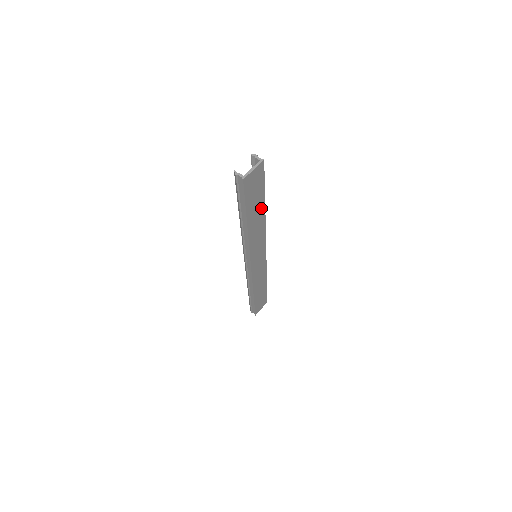
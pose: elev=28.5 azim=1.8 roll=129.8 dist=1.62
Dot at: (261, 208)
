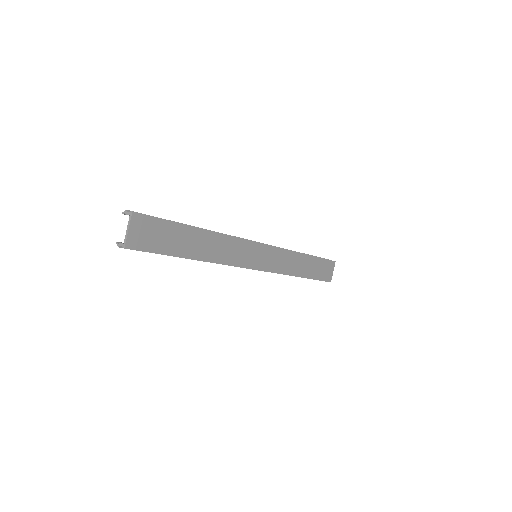
Dot at: (196, 234)
